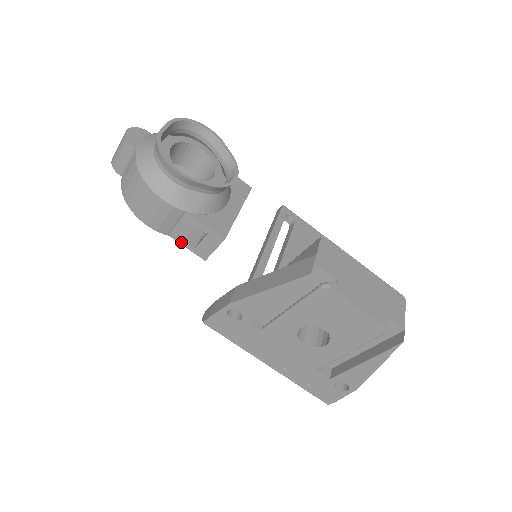
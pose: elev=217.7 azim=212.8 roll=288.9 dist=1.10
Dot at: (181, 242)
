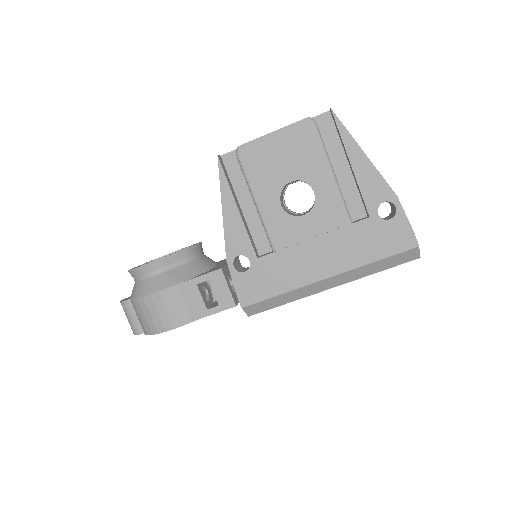
Dot at: (207, 314)
